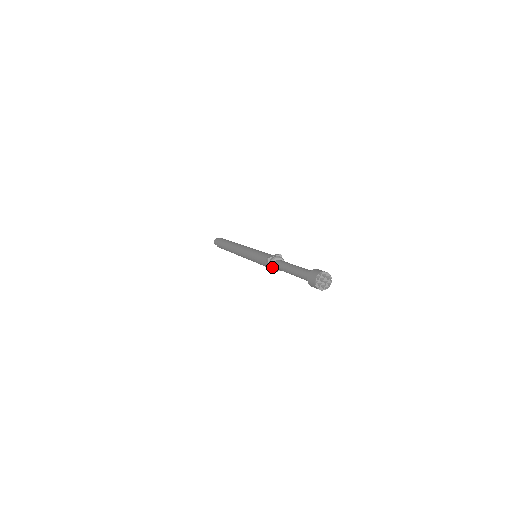
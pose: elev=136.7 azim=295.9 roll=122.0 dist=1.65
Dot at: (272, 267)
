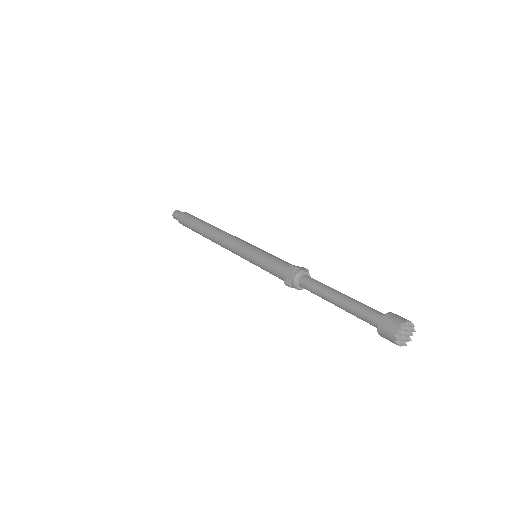
Dot at: occluded
